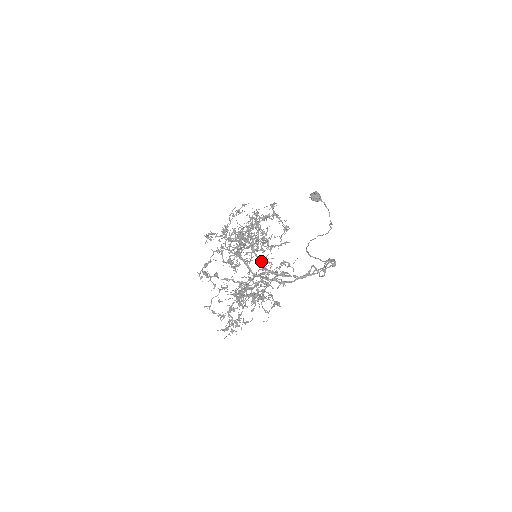
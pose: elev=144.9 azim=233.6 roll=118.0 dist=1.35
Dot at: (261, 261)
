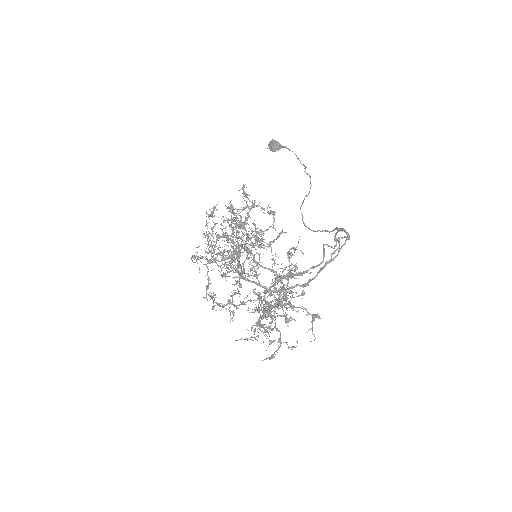
Dot at: (271, 271)
